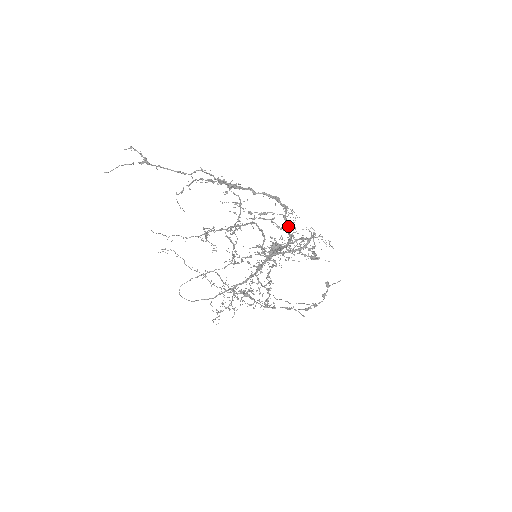
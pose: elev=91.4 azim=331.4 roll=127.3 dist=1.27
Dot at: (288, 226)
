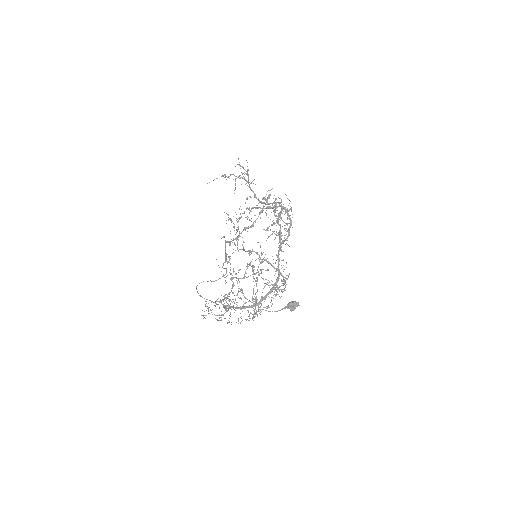
Dot at: occluded
